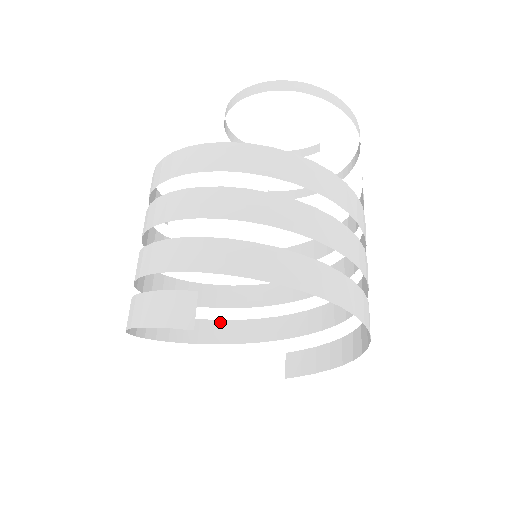
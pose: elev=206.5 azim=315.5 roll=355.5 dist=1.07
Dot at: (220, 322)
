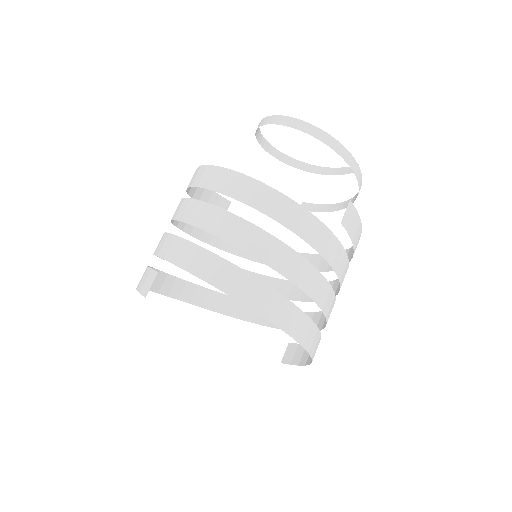
Dot at: occluded
